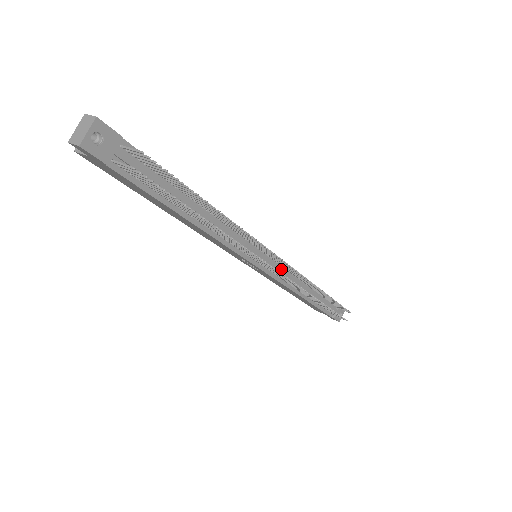
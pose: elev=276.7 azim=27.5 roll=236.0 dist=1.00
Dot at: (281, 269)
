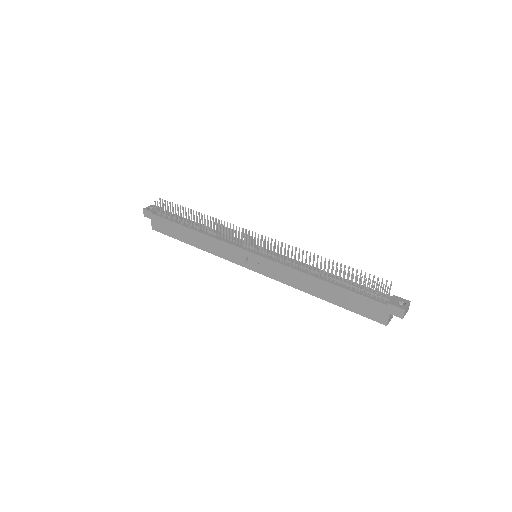
Dot at: (275, 255)
